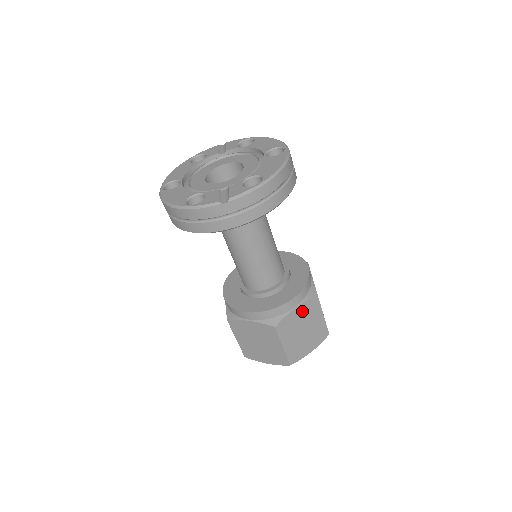
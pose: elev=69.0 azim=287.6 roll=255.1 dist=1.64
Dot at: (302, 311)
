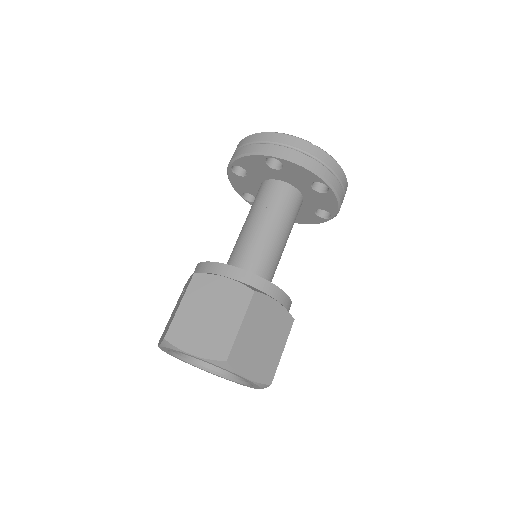
Dot at: (277, 314)
